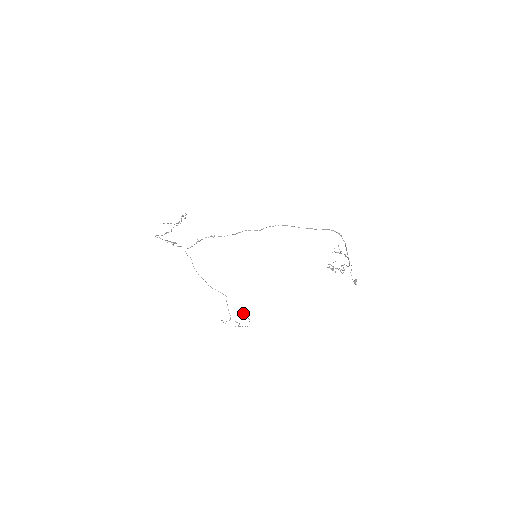
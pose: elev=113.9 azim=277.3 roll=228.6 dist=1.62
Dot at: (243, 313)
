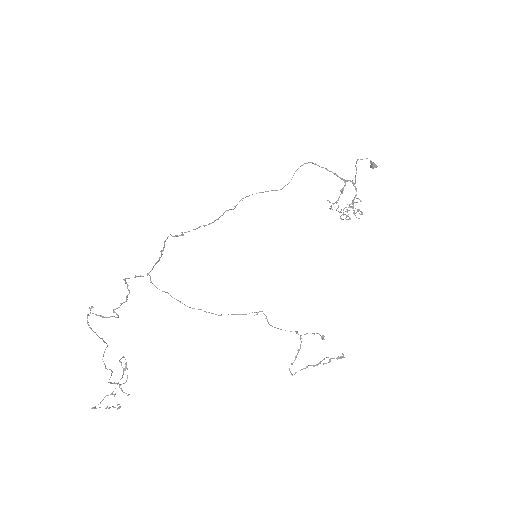
Dot at: (316, 364)
